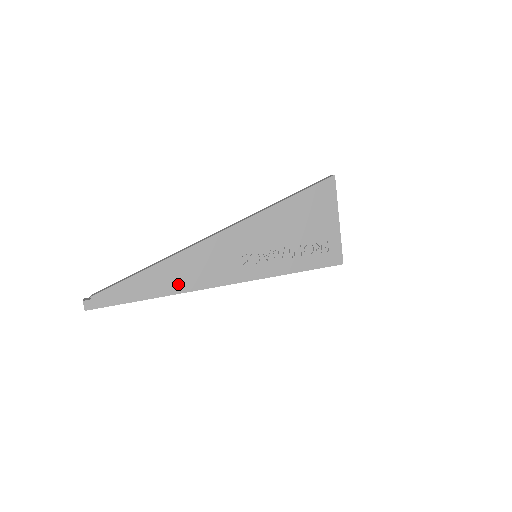
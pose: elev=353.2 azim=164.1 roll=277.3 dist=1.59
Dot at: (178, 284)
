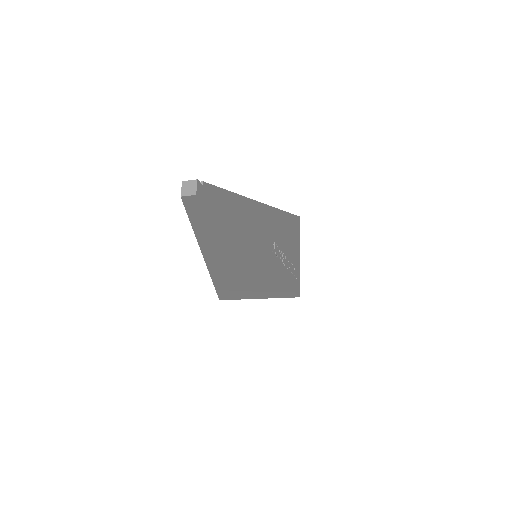
Dot at: (248, 233)
